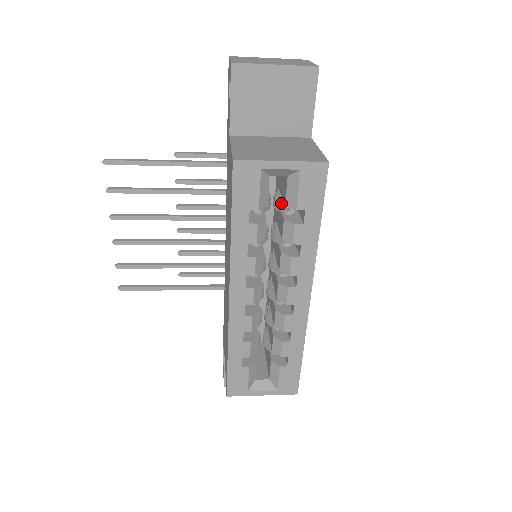
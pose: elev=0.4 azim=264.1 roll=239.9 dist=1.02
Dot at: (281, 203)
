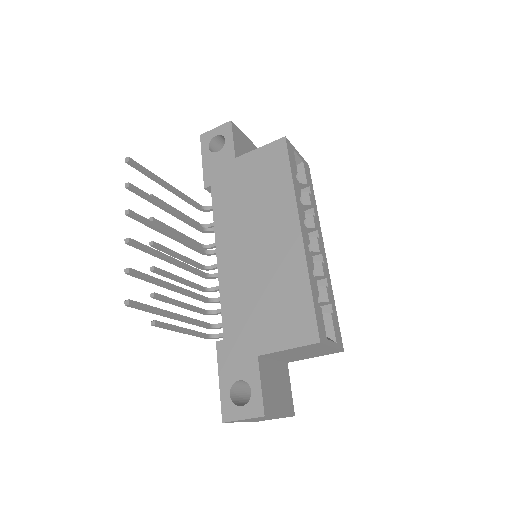
Dot at: occluded
